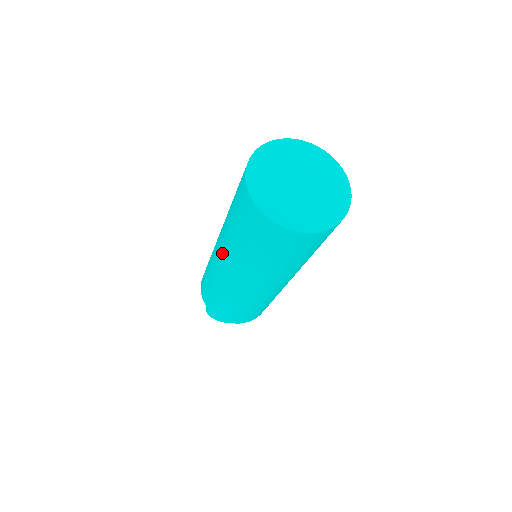
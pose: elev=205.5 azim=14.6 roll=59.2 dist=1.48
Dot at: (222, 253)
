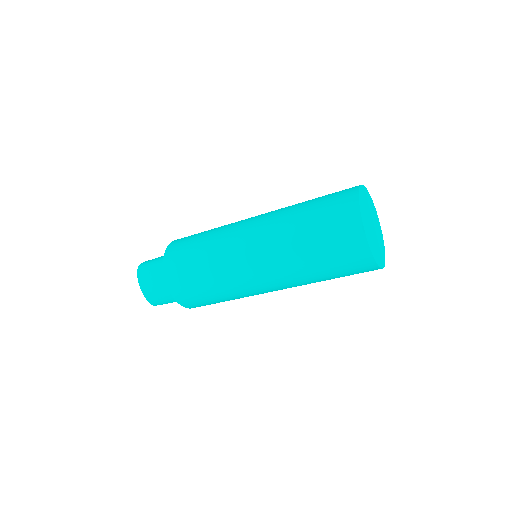
Dot at: (262, 220)
